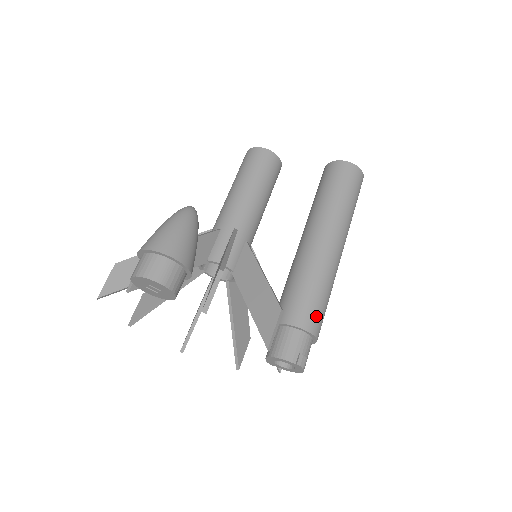
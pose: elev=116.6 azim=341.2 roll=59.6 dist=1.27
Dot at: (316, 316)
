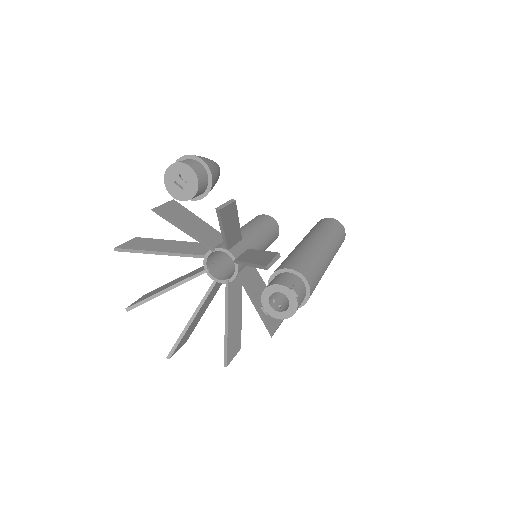
Dot at: (309, 271)
